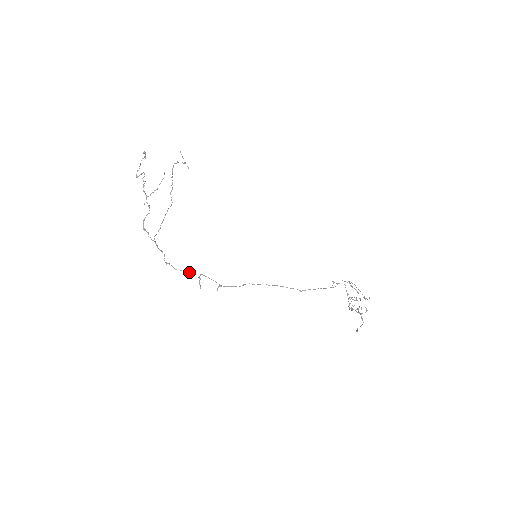
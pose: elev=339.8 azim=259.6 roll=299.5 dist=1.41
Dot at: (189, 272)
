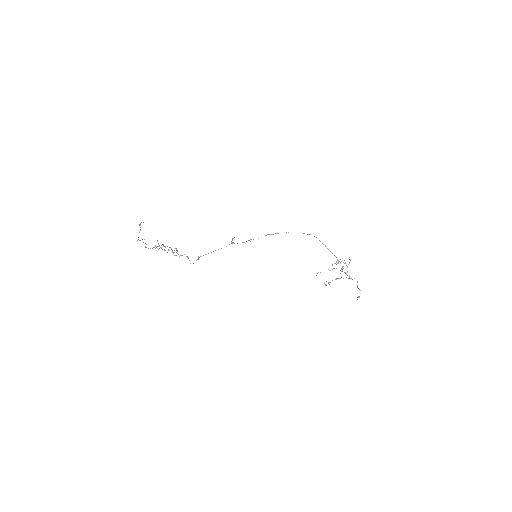
Dot at: (221, 248)
